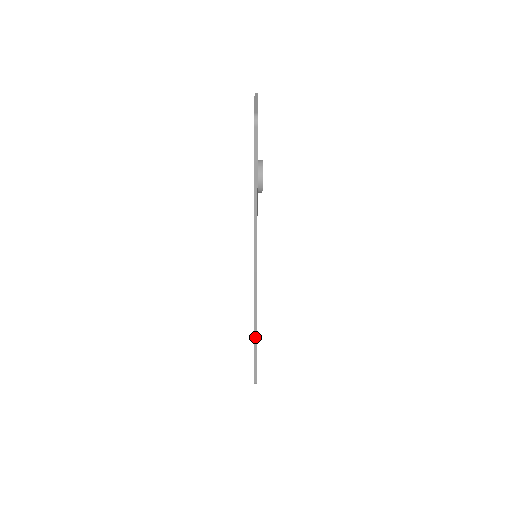
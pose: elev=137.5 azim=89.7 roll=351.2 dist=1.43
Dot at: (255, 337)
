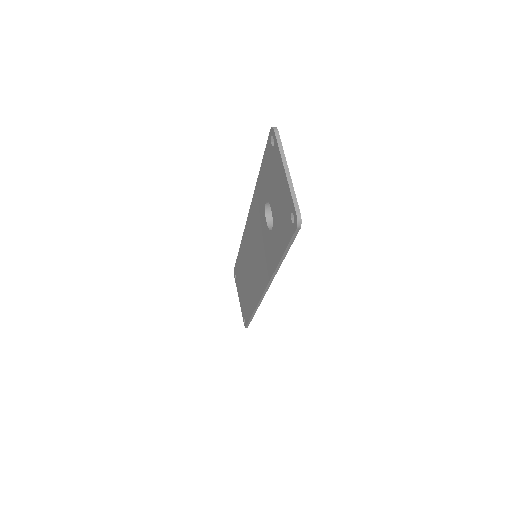
Dot at: (253, 314)
